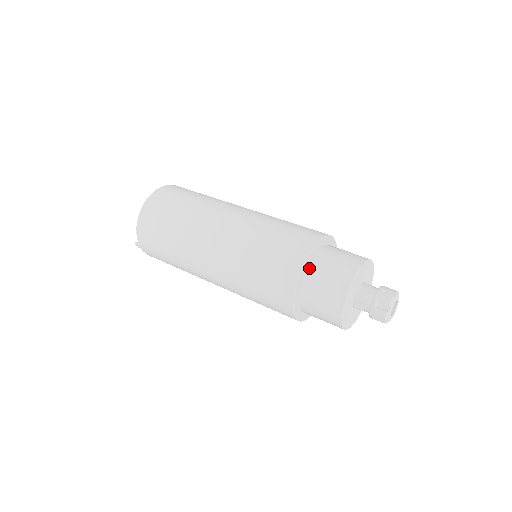
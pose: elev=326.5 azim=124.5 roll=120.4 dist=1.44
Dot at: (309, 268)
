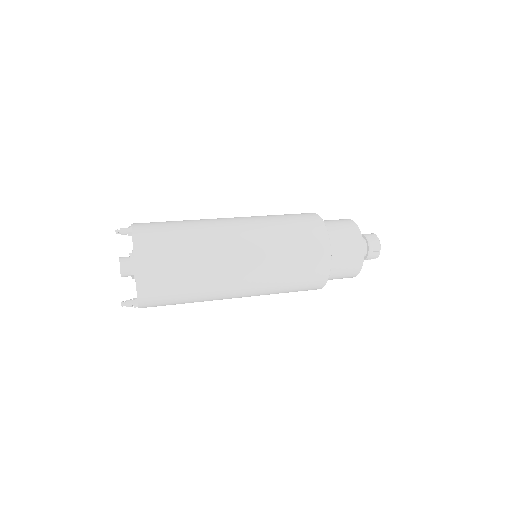
Dot at: occluded
